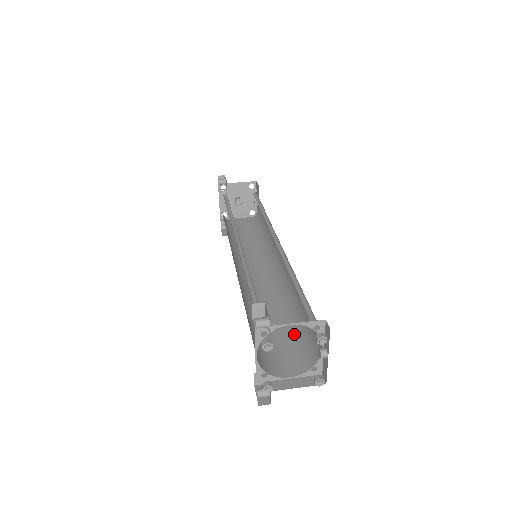
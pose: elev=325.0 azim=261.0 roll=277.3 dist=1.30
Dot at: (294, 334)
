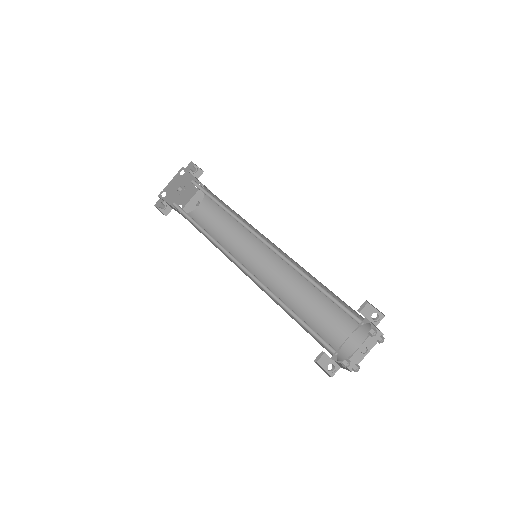
Dot at: occluded
